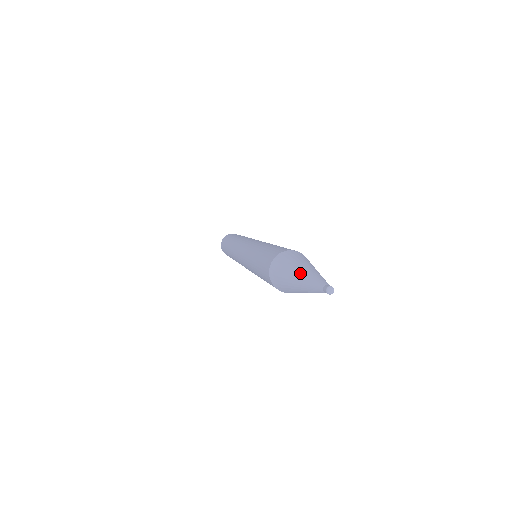
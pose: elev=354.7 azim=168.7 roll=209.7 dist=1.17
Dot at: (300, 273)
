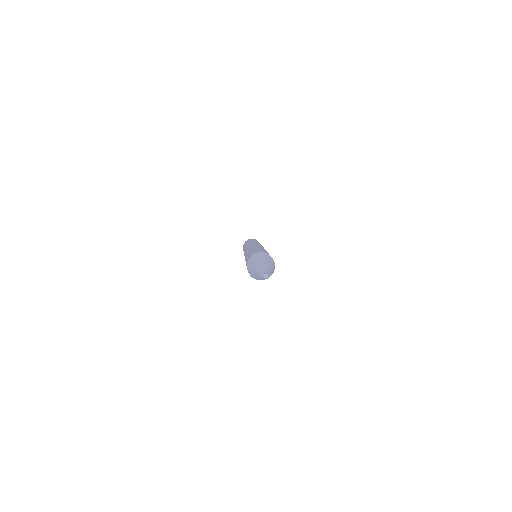
Dot at: (255, 271)
